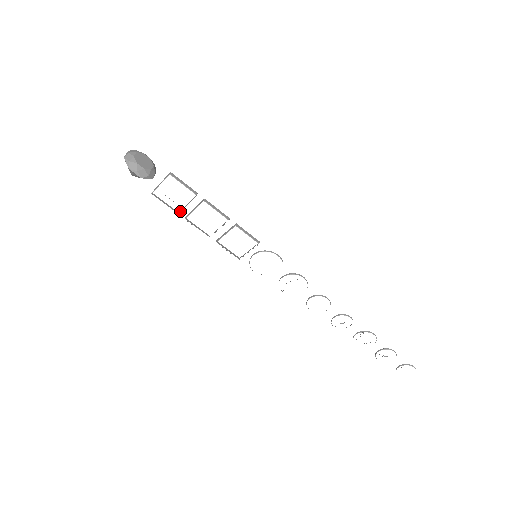
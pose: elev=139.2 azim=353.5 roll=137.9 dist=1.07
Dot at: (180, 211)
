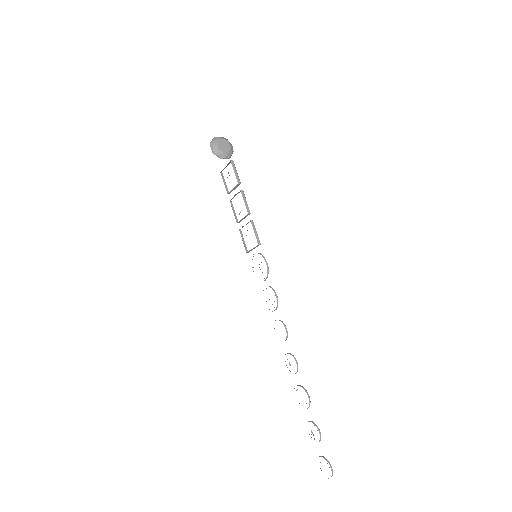
Dot at: (229, 192)
